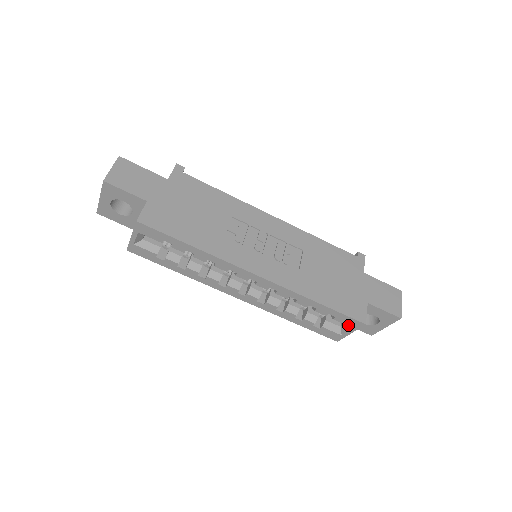
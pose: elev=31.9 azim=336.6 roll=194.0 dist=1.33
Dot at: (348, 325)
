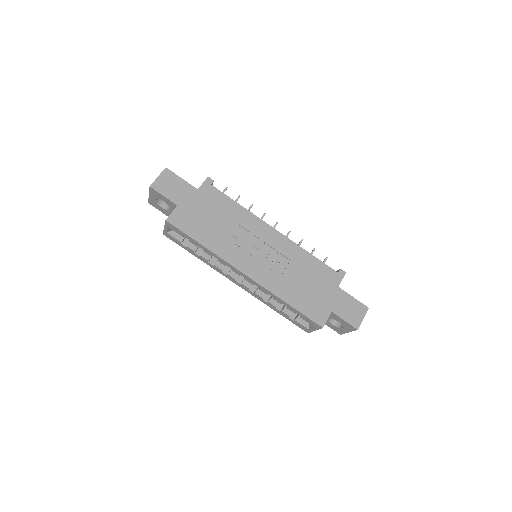
Dot at: (312, 325)
